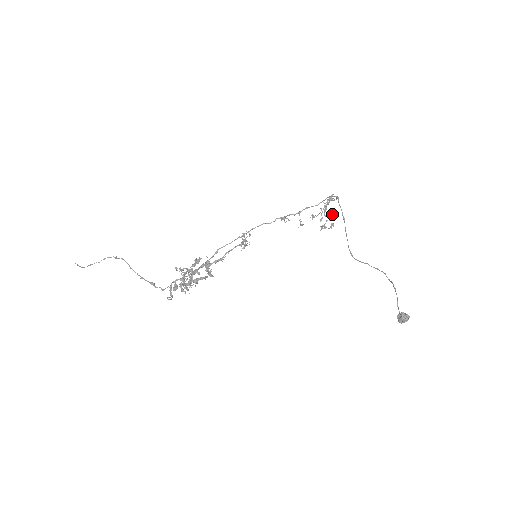
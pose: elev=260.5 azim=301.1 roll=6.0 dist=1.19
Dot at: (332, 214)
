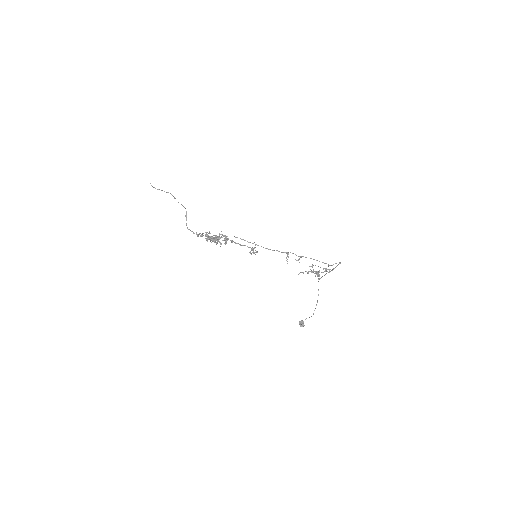
Dot at: (318, 275)
